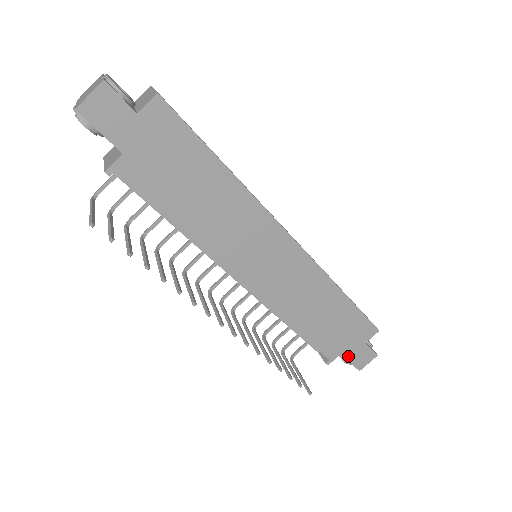
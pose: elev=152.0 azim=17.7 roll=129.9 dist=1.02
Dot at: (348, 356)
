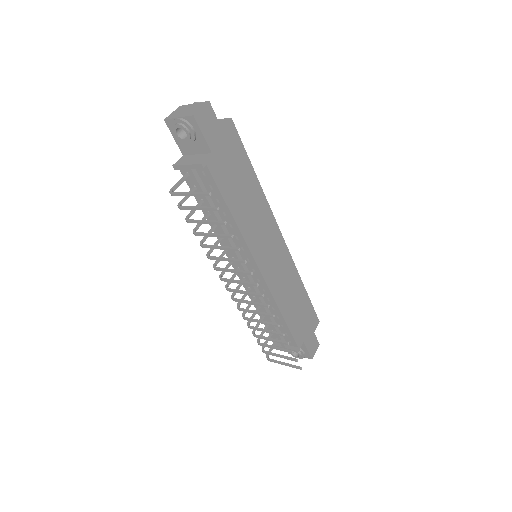
Dot at: (307, 344)
